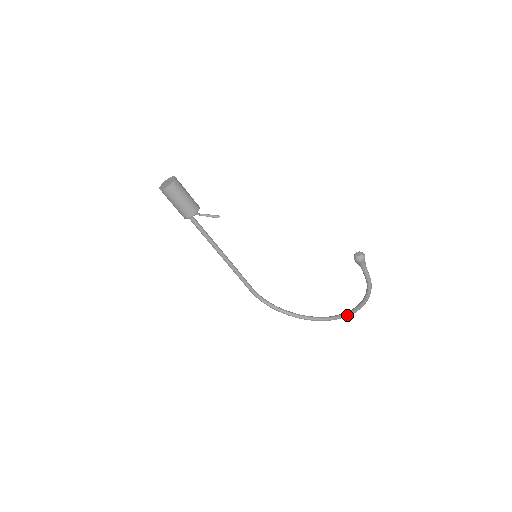
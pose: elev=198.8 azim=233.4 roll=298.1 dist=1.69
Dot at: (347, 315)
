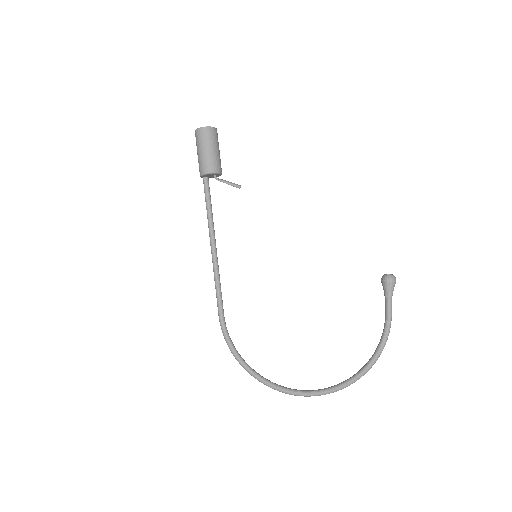
Dot at: (337, 387)
